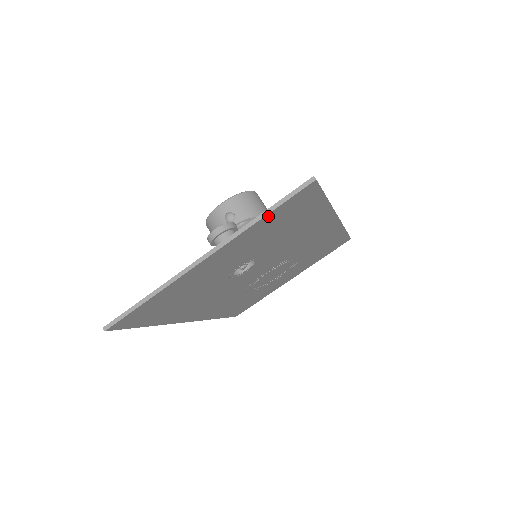
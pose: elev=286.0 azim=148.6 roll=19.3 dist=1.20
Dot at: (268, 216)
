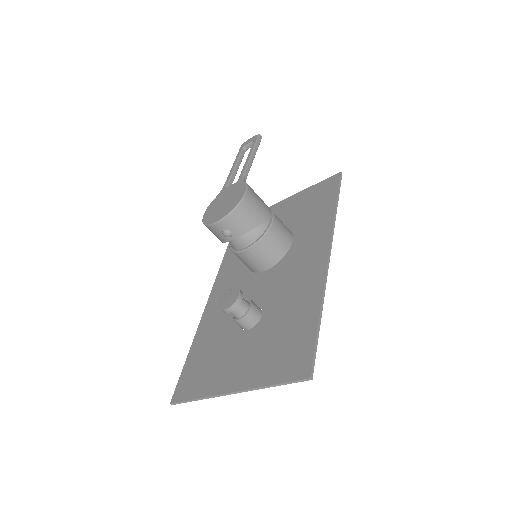
Dot at: (276, 381)
